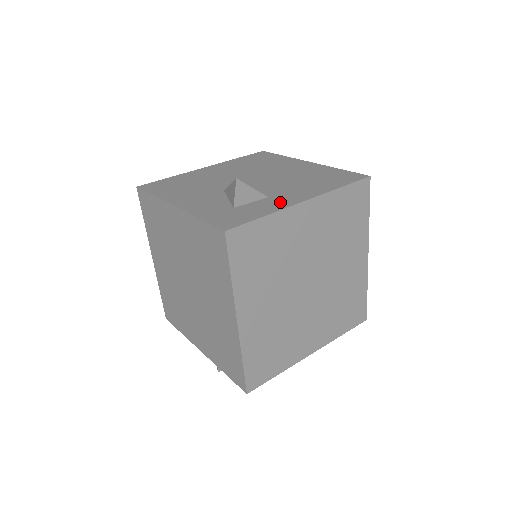
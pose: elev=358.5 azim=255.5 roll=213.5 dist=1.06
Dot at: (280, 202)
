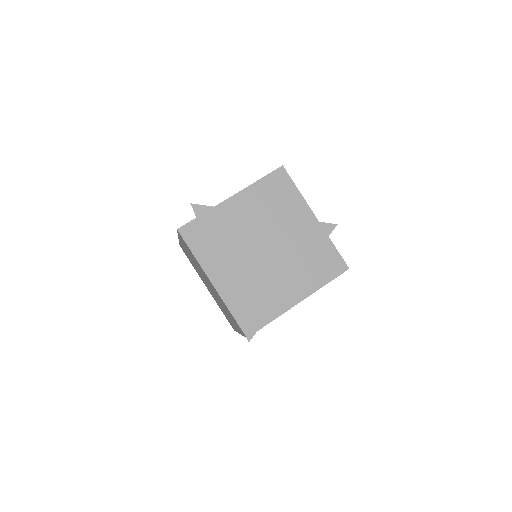
Dot at: occluded
